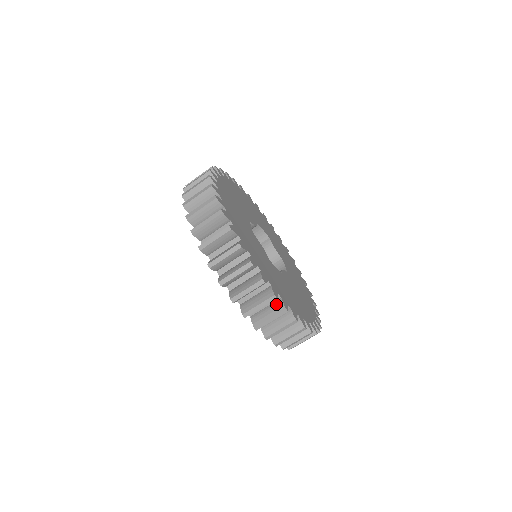
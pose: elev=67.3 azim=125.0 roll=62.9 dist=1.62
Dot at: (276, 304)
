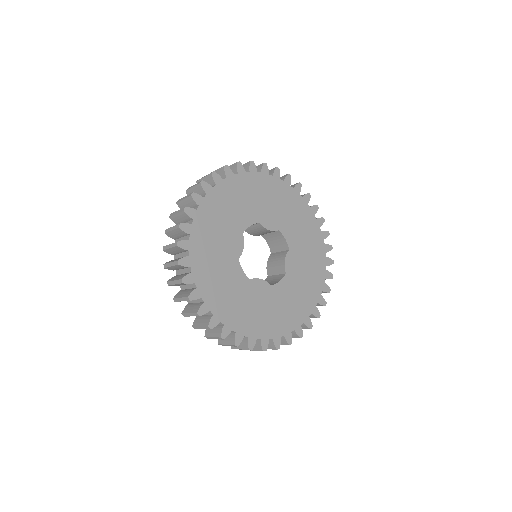
Dot at: (292, 333)
